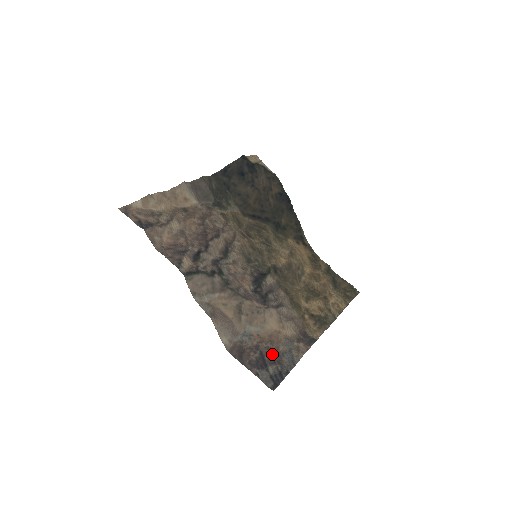
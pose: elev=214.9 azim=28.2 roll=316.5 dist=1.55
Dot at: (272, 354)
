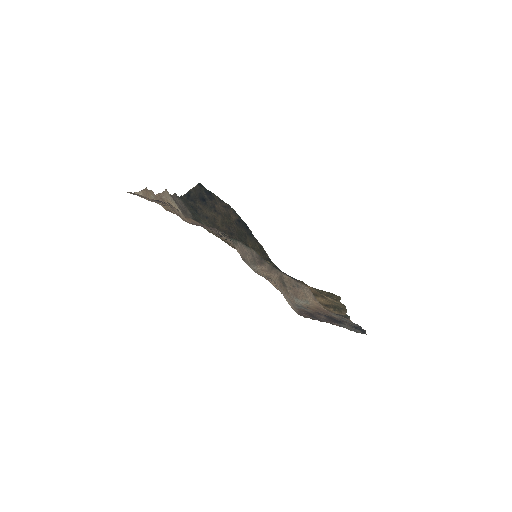
Dot at: (334, 317)
